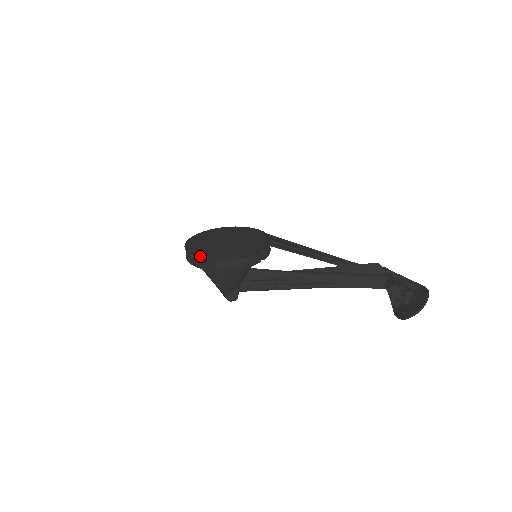
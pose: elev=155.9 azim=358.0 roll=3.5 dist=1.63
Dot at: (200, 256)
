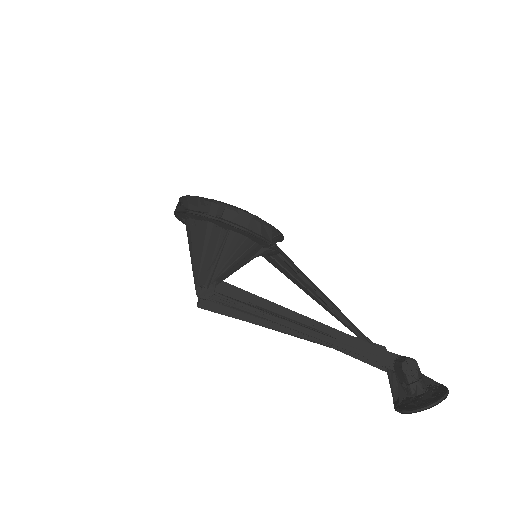
Dot at: (206, 198)
